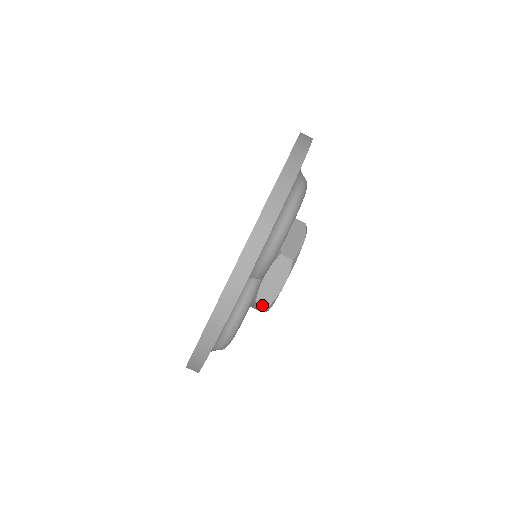
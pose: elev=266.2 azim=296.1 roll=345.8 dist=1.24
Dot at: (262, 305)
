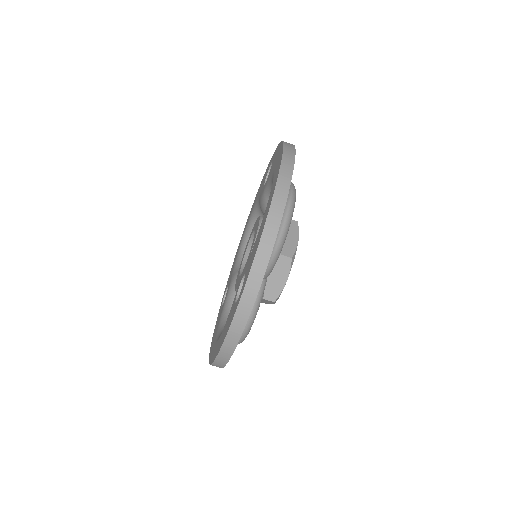
Dot at: (269, 300)
